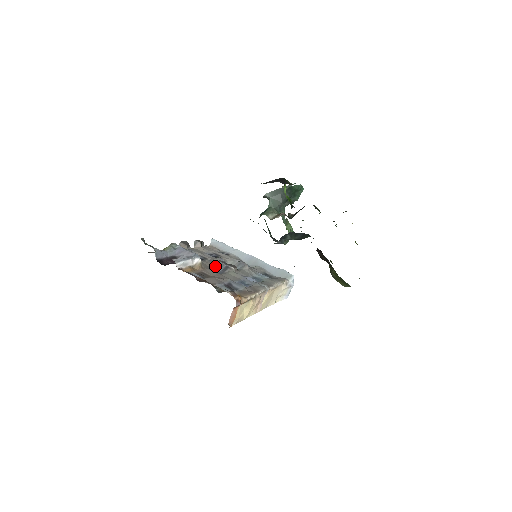
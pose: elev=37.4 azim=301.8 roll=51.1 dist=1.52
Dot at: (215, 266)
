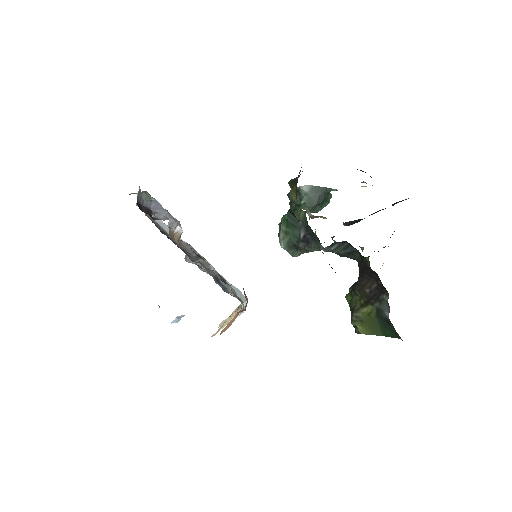
Dot at: (184, 248)
